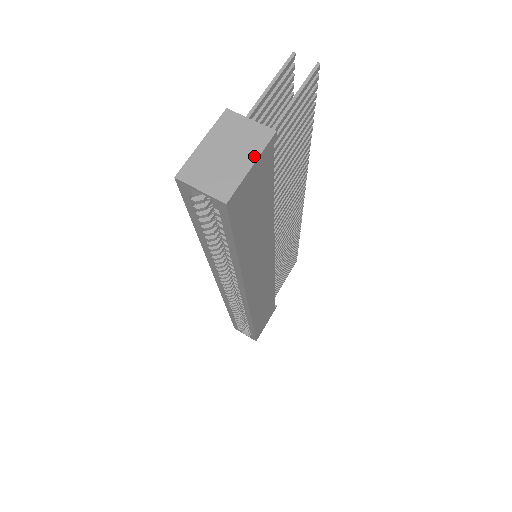
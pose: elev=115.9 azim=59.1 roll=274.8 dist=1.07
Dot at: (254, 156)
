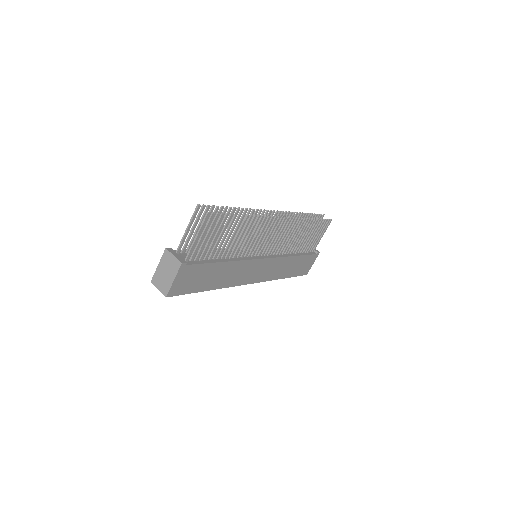
Dot at: (174, 275)
